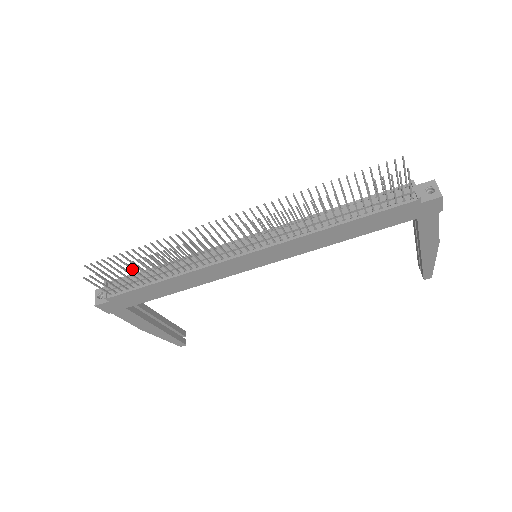
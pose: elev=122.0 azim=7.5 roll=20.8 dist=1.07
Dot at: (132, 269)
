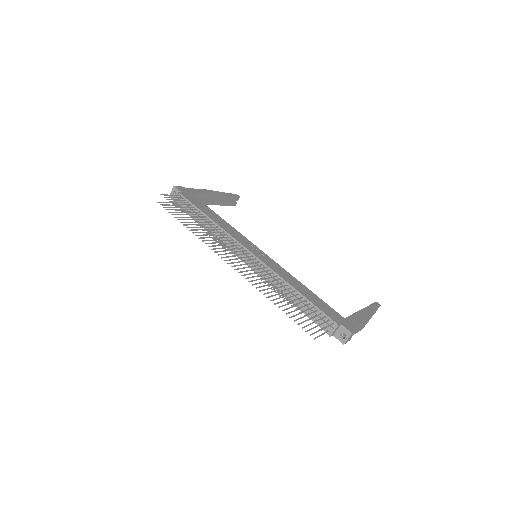
Dot at: occluded
